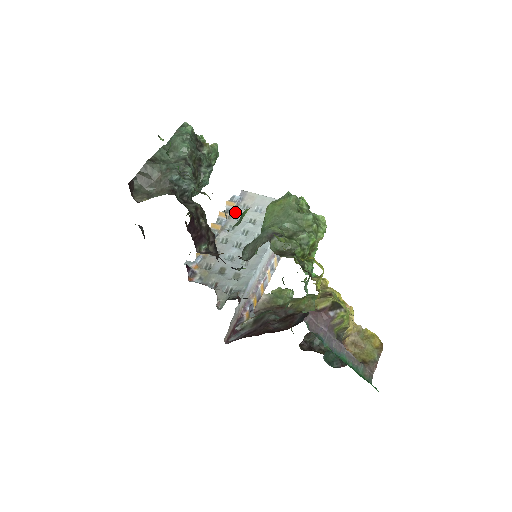
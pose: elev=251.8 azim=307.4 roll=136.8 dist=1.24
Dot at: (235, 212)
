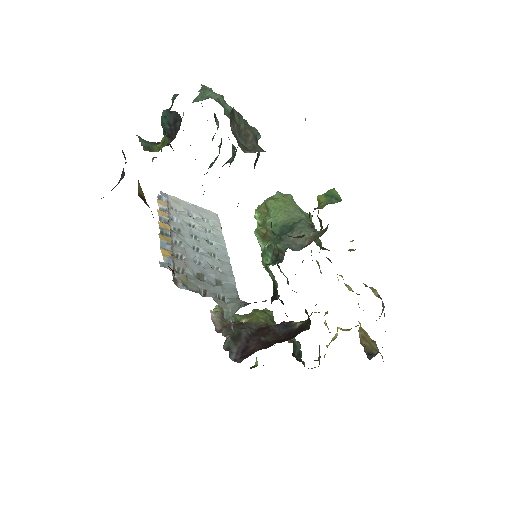
Dot at: (169, 214)
